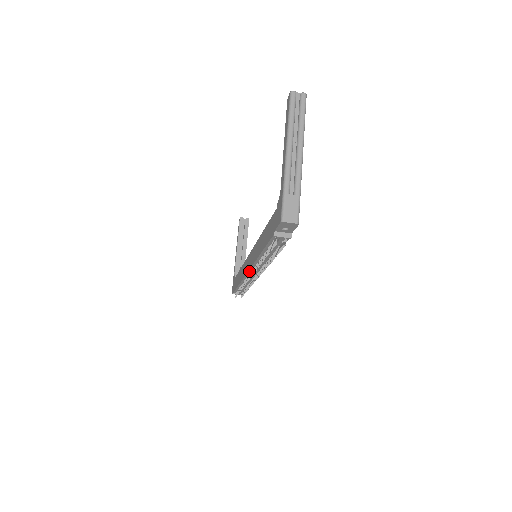
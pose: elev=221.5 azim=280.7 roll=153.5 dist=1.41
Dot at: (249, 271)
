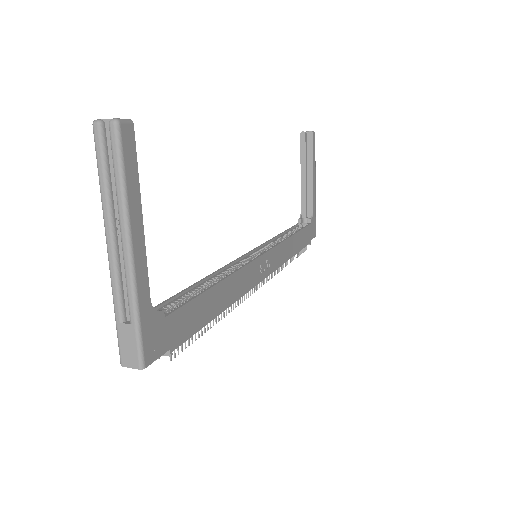
Dot at: occluded
